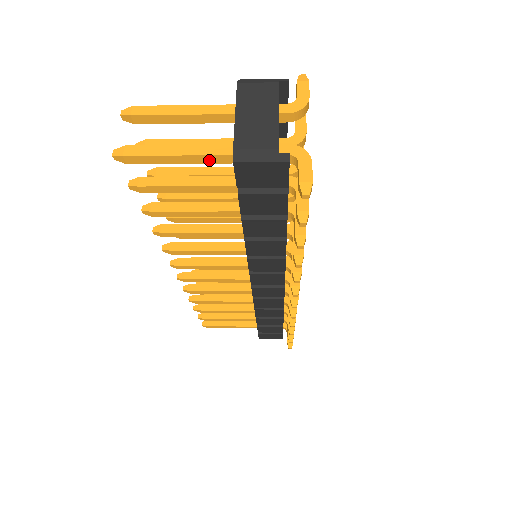
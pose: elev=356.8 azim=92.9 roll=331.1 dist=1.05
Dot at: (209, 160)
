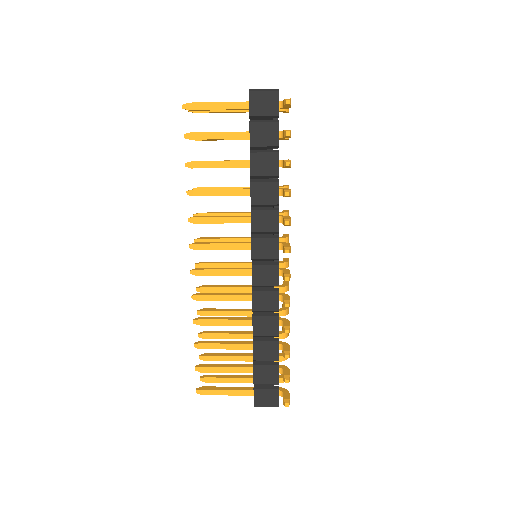
Dot at: (235, 106)
